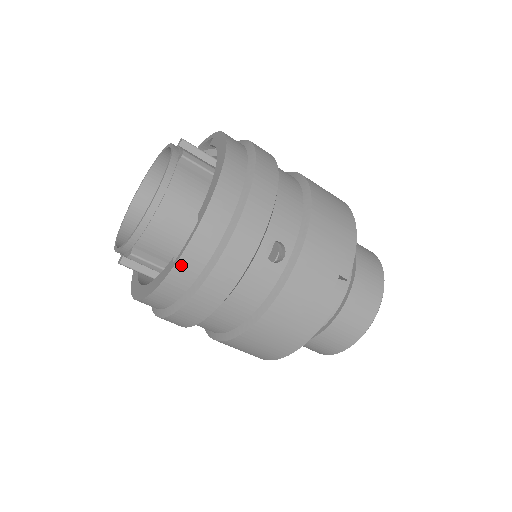
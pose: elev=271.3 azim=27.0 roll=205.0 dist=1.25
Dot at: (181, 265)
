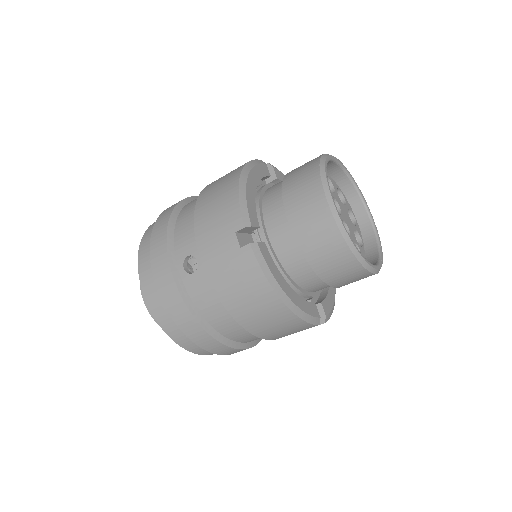
Dot at: (163, 325)
